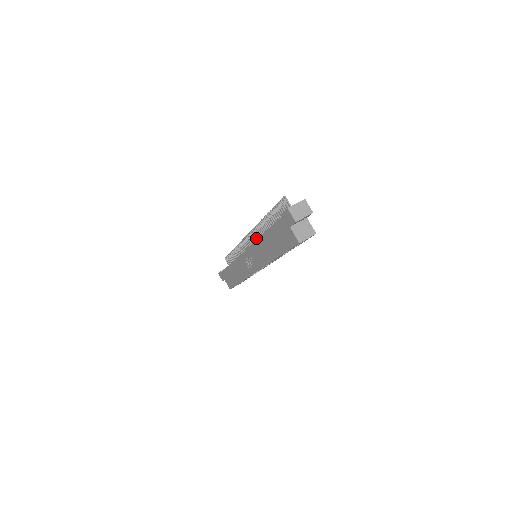
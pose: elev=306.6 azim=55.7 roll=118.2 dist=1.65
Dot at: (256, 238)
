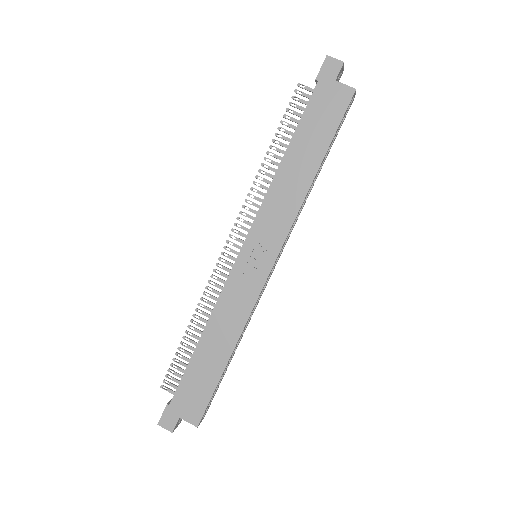
Dot at: (249, 223)
